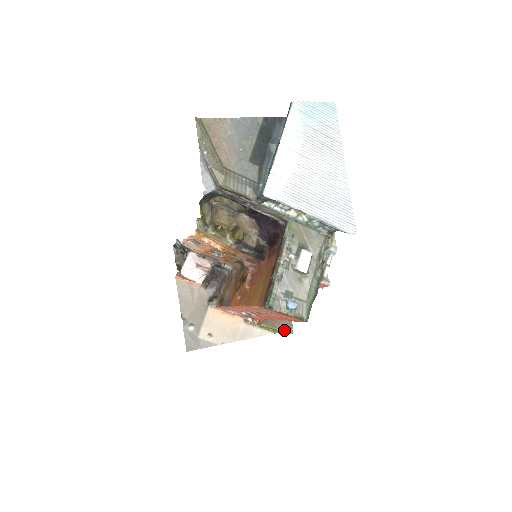
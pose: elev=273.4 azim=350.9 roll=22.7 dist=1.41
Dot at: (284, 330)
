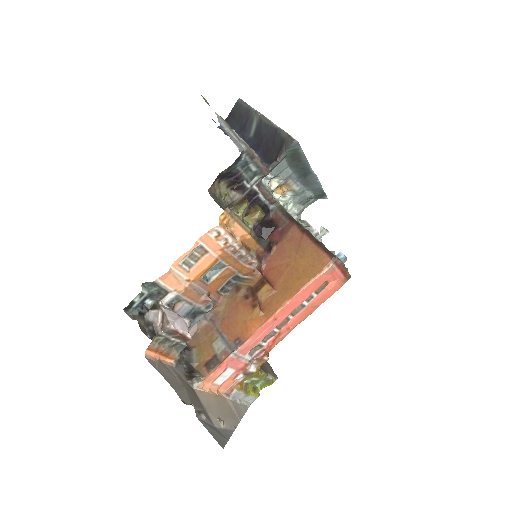
Dot at: (273, 375)
